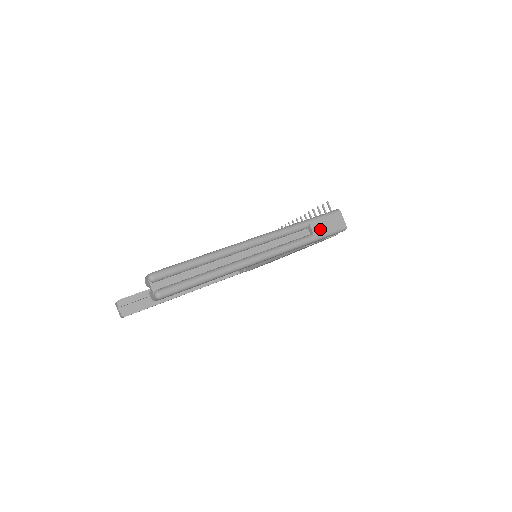
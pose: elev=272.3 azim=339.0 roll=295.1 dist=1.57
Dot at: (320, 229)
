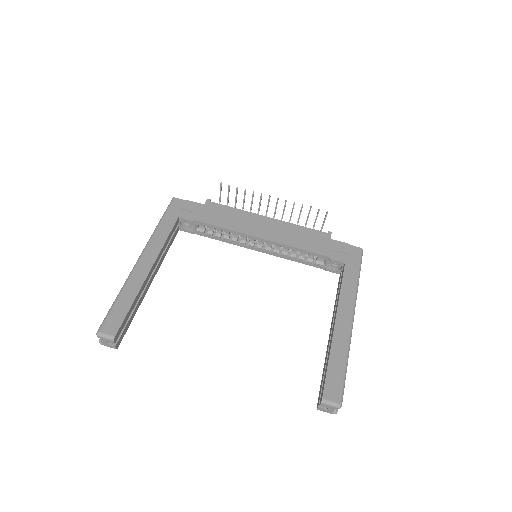
Dot at: occluded
